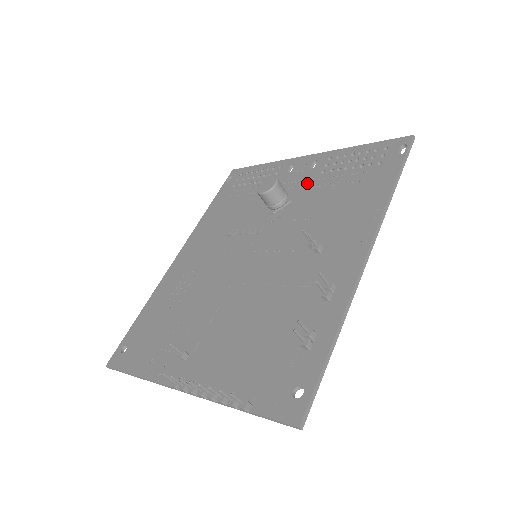
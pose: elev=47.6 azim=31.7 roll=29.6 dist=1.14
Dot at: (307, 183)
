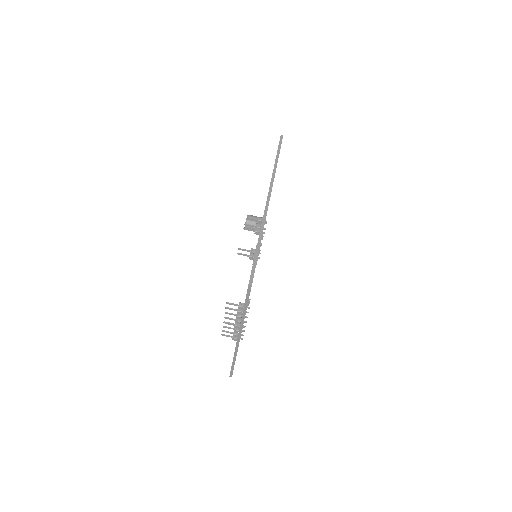
Dot at: occluded
